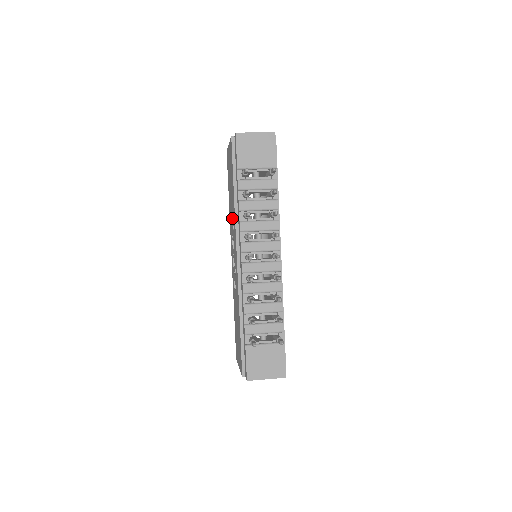
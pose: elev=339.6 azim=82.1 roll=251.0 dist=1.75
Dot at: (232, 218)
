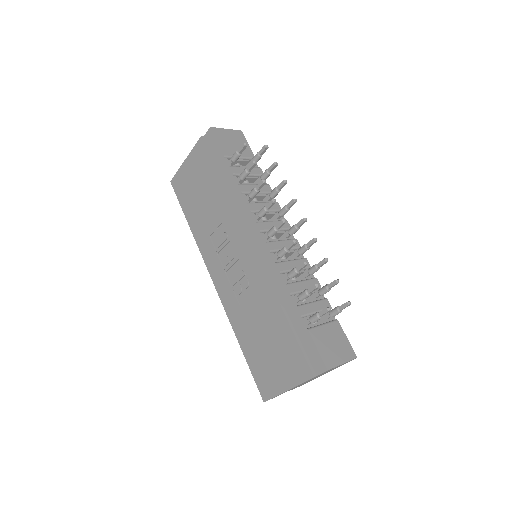
Dot at: (216, 224)
